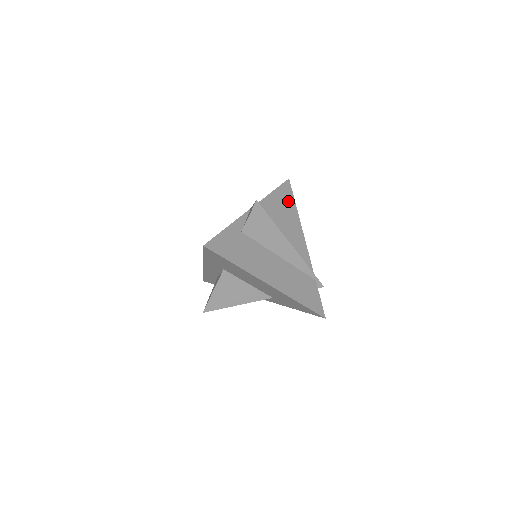
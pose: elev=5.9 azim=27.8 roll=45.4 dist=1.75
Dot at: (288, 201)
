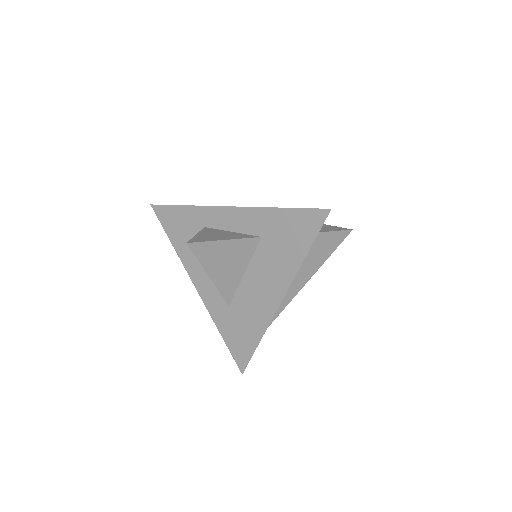
Dot at: occluded
